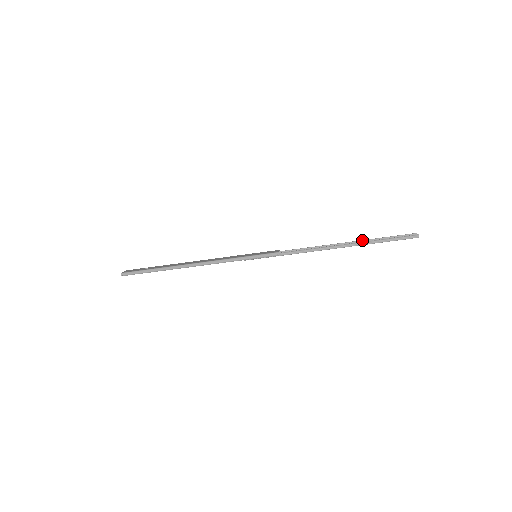
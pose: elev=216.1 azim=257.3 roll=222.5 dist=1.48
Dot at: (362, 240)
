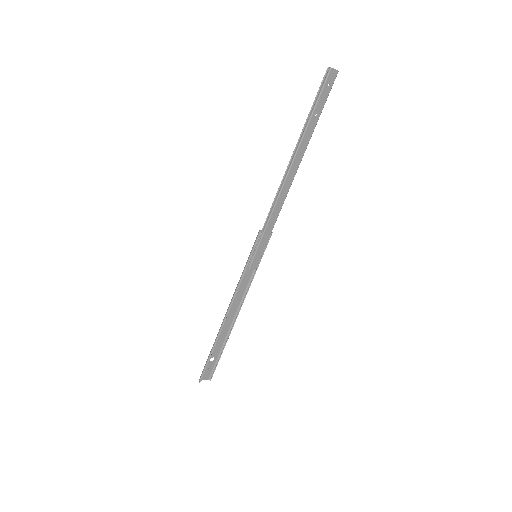
Dot at: (307, 138)
